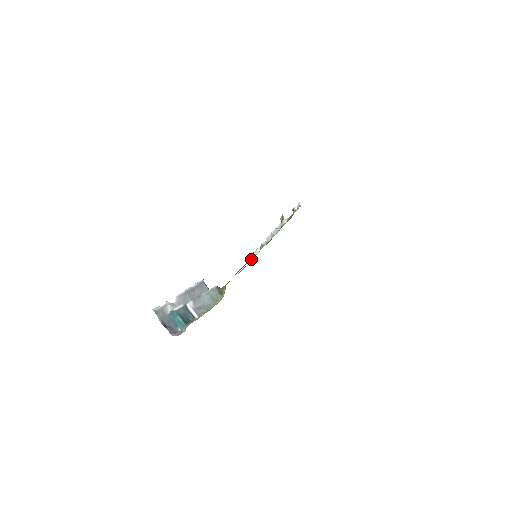
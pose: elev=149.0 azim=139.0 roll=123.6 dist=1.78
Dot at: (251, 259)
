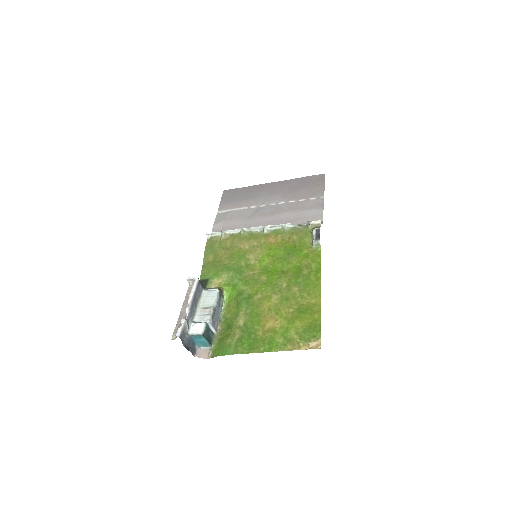
Dot at: (222, 238)
